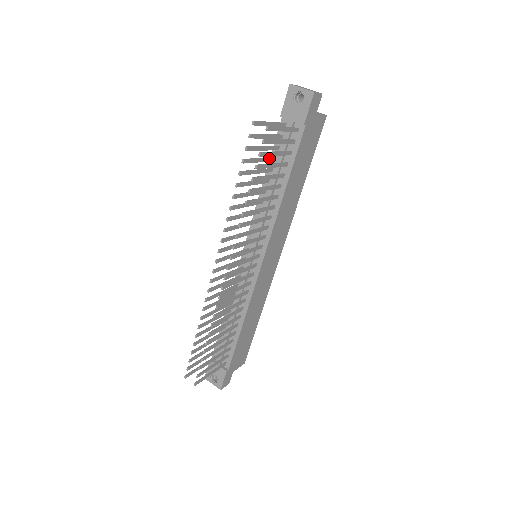
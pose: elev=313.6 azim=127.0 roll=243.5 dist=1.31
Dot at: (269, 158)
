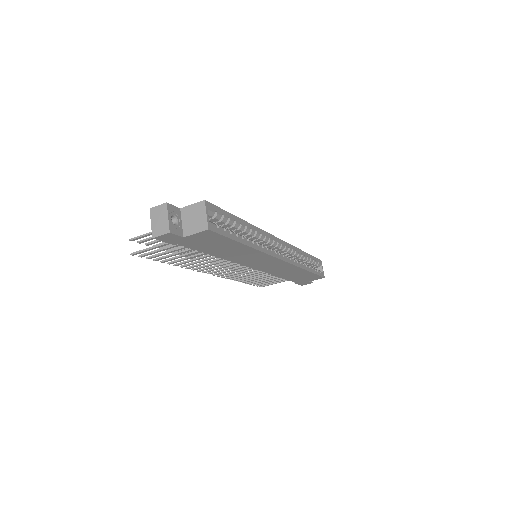
Dot at: occluded
